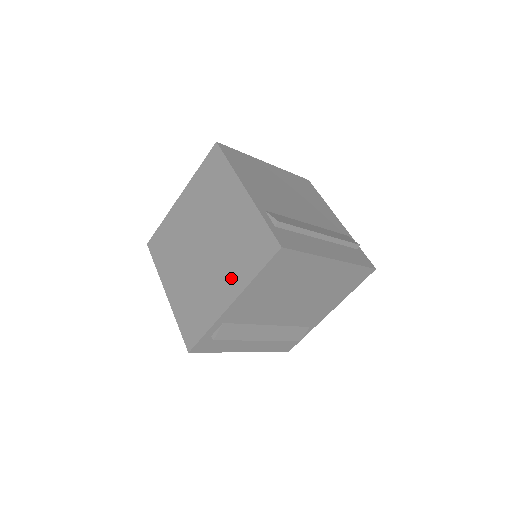
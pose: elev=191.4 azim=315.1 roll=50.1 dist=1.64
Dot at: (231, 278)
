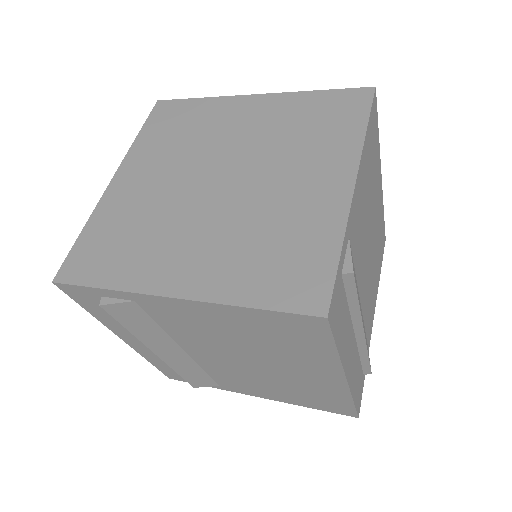
Dot at: (322, 162)
